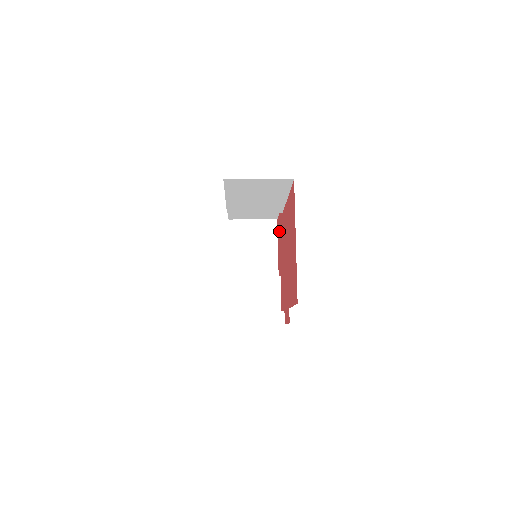
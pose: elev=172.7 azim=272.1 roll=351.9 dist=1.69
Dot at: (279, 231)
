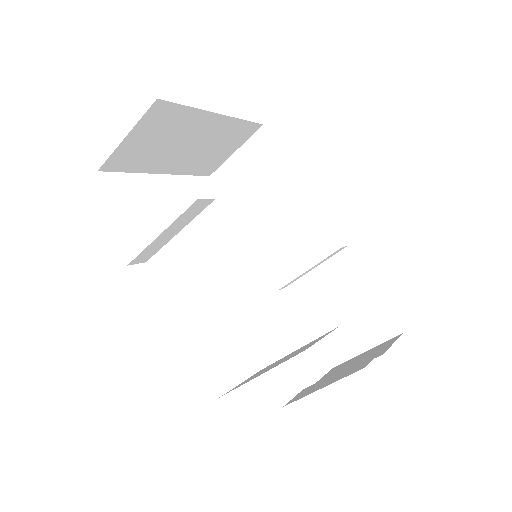
Dot at: occluded
